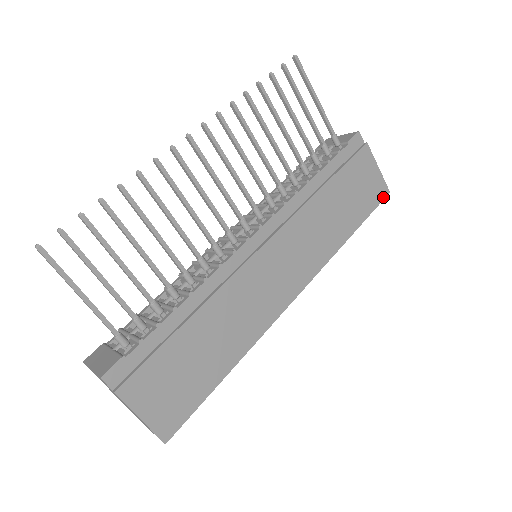
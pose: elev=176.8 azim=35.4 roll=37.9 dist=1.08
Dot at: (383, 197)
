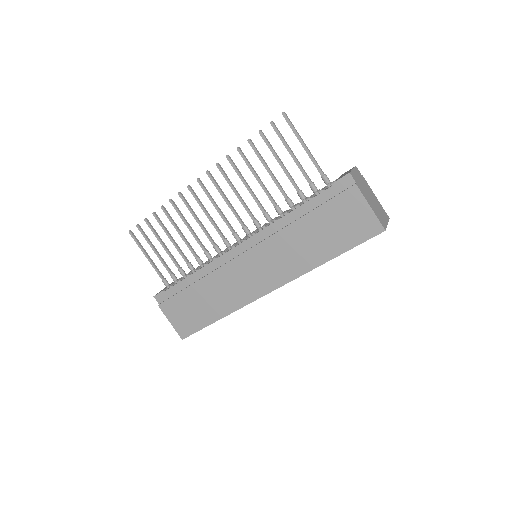
Dot at: (374, 234)
